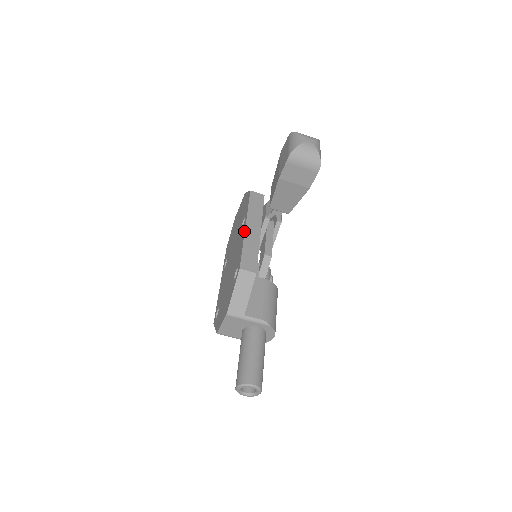
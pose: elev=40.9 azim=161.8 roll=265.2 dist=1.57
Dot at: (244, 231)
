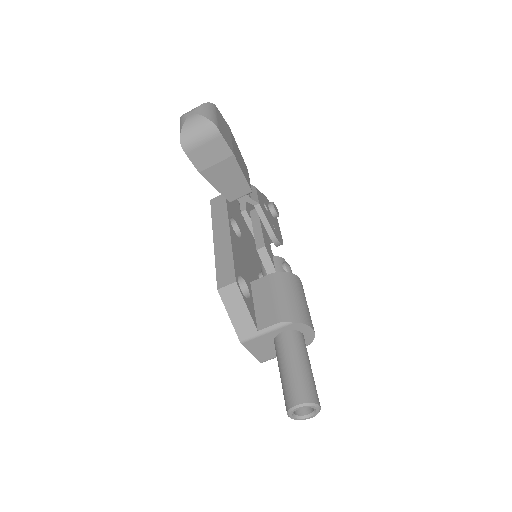
Dot at: (214, 246)
